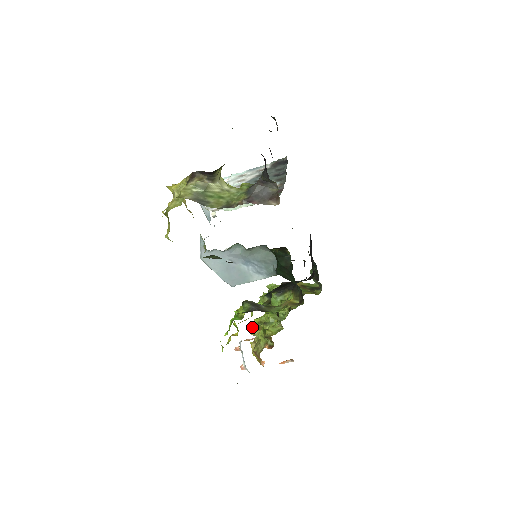
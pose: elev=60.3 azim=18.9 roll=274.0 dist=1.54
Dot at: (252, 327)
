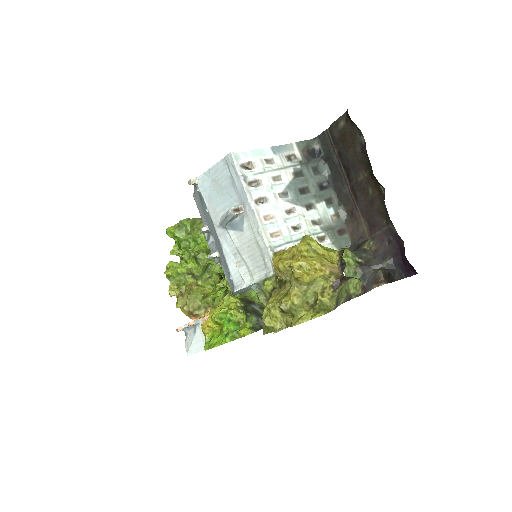
Dot at: (189, 288)
